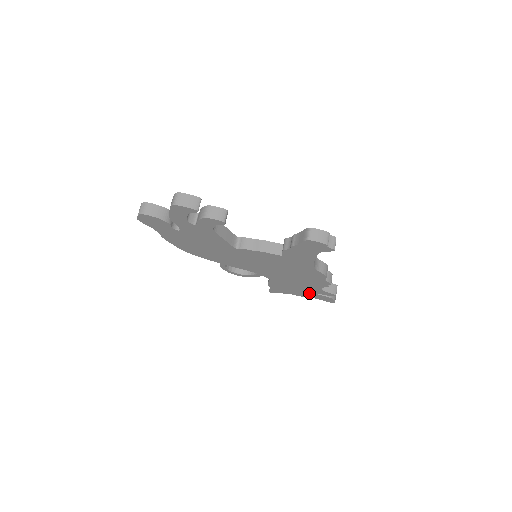
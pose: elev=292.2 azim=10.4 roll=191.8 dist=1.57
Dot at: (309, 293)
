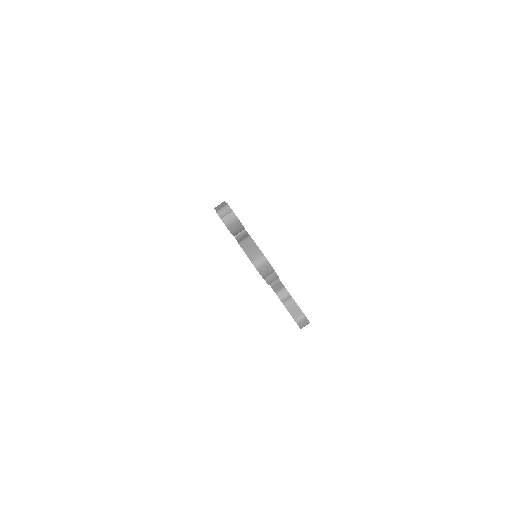
Dot at: occluded
